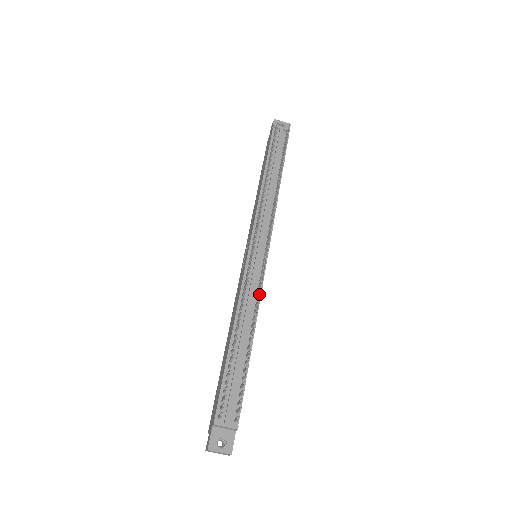
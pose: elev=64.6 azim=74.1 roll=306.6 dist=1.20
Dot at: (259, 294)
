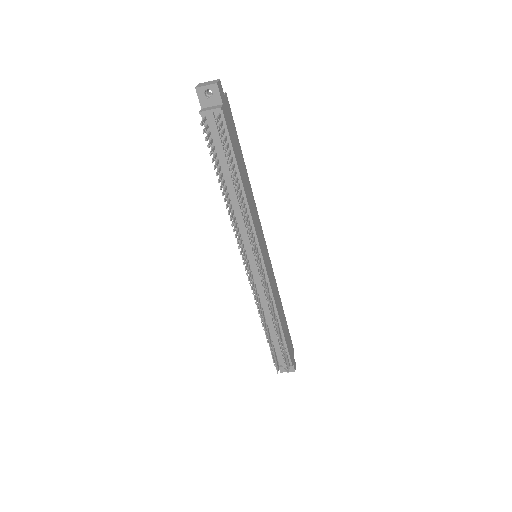
Dot at: (269, 307)
